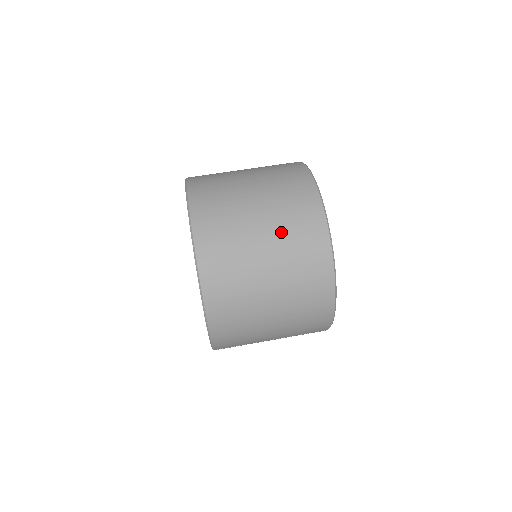
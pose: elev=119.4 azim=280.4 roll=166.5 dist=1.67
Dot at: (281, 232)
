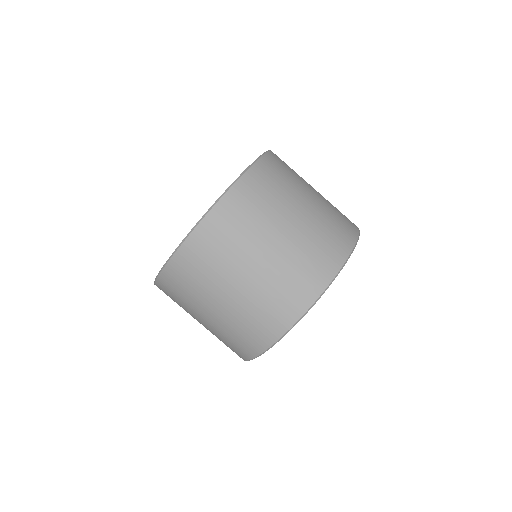
Dot at: (237, 314)
